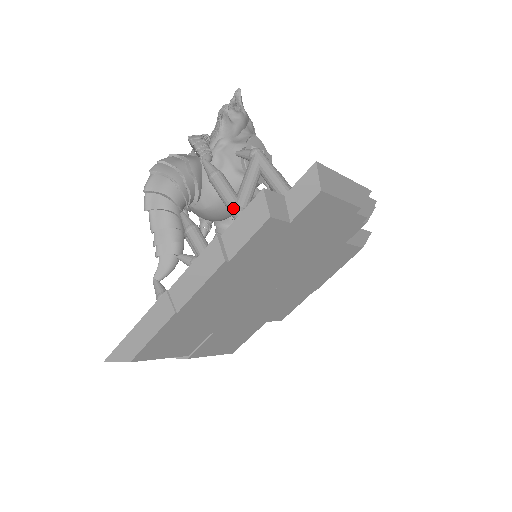
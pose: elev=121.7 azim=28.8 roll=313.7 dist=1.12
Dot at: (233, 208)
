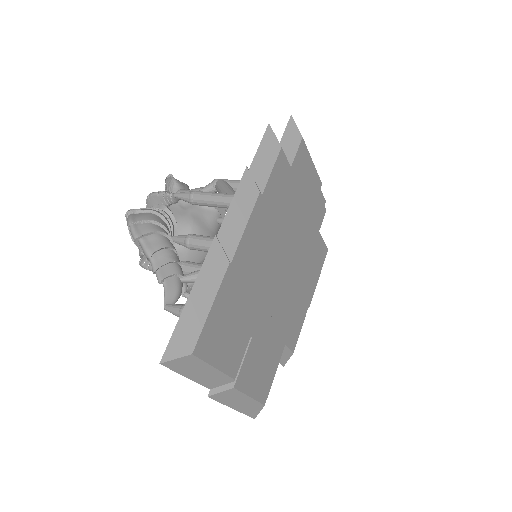
Dot at: (229, 196)
